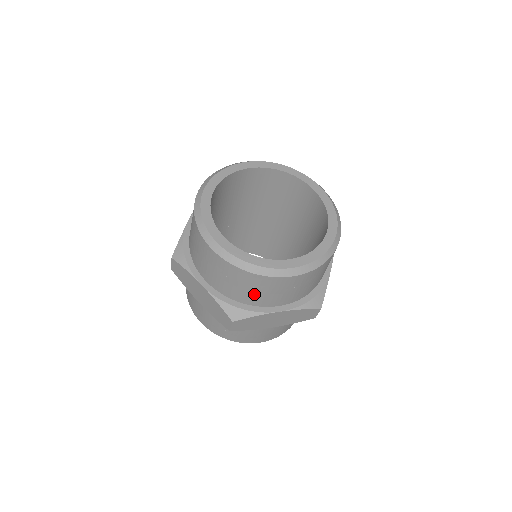
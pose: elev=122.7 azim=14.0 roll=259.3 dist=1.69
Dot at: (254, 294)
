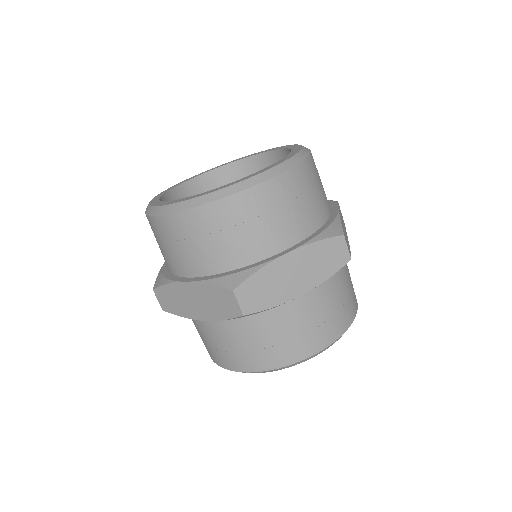
Dot at: (238, 240)
